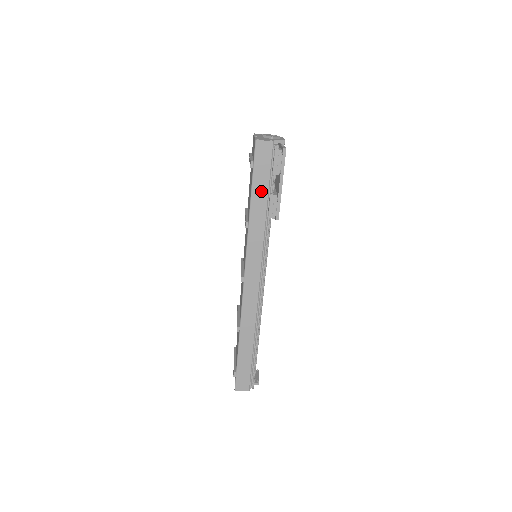
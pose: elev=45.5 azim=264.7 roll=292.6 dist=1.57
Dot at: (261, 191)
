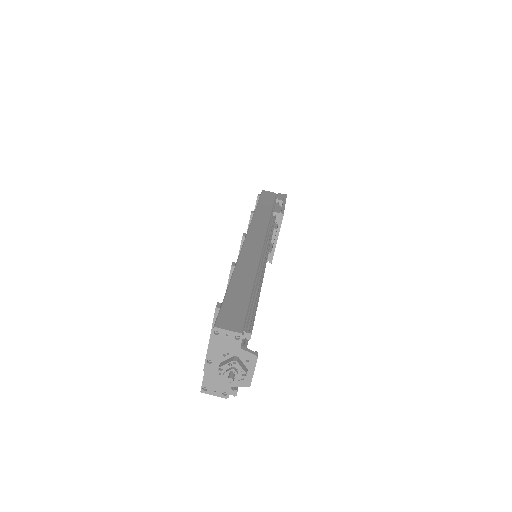
Dot at: (266, 204)
